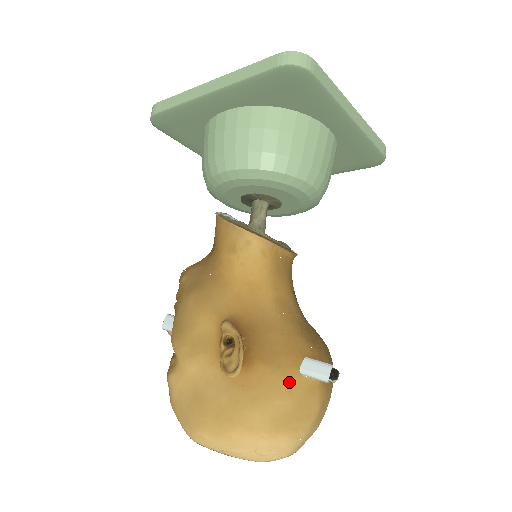
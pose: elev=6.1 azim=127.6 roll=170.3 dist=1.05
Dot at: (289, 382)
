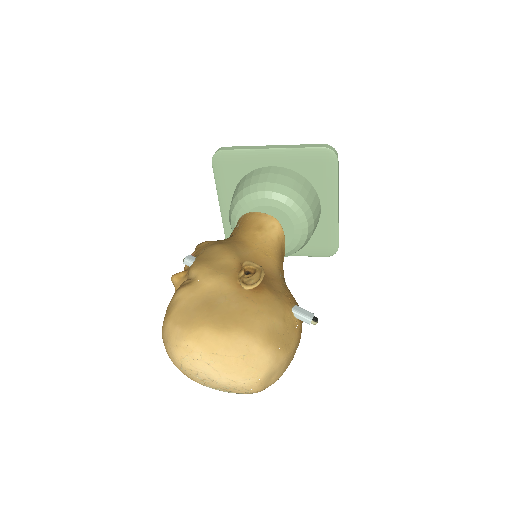
Dot at: (285, 312)
